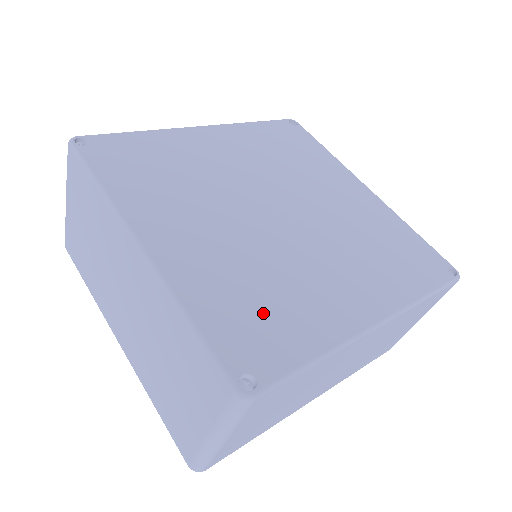
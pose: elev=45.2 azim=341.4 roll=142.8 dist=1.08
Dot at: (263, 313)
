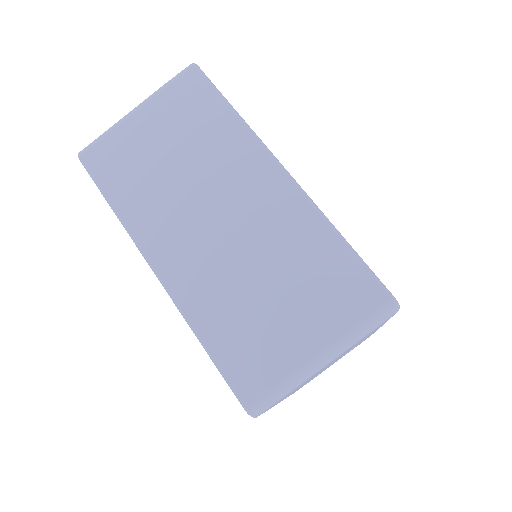
Dot at: occluded
